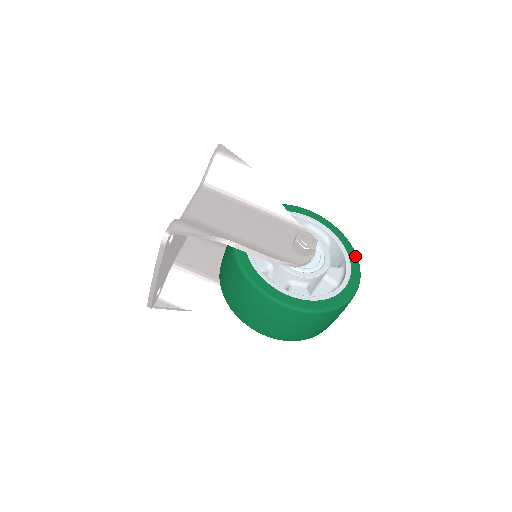
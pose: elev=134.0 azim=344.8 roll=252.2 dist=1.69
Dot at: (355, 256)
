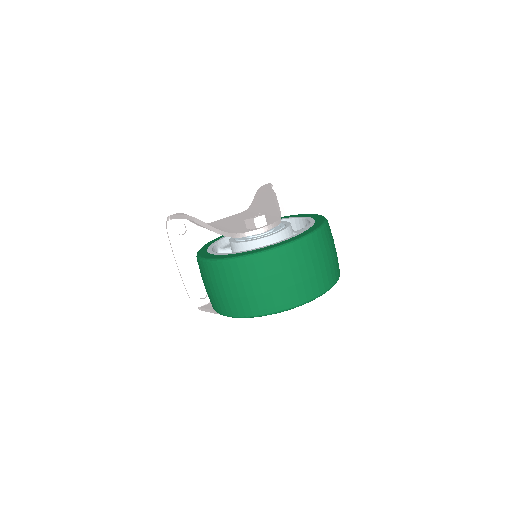
Dot at: (310, 232)
